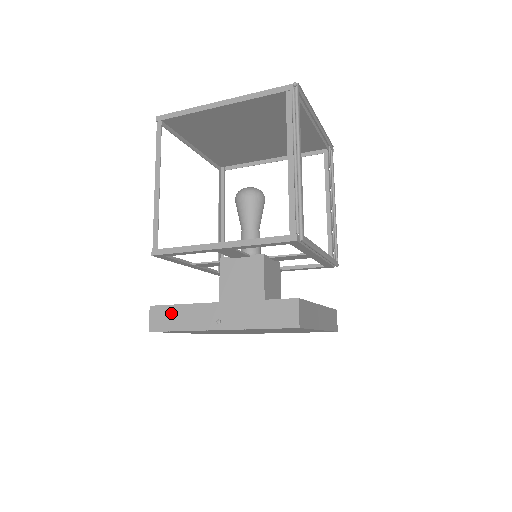
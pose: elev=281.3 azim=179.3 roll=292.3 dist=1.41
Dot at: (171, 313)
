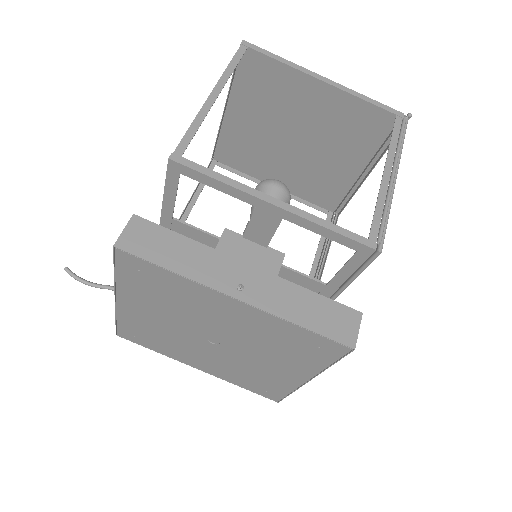
Dot at: (166, 240)
